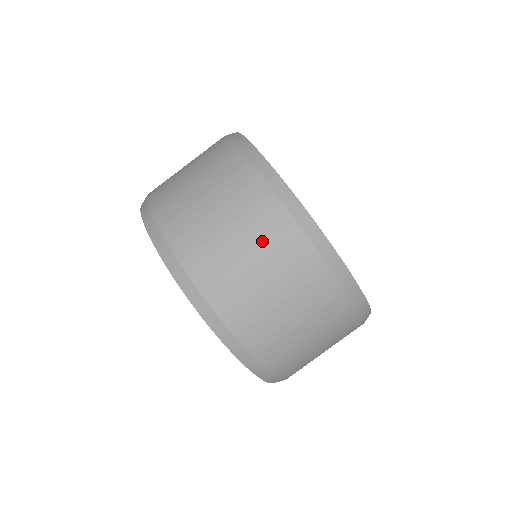
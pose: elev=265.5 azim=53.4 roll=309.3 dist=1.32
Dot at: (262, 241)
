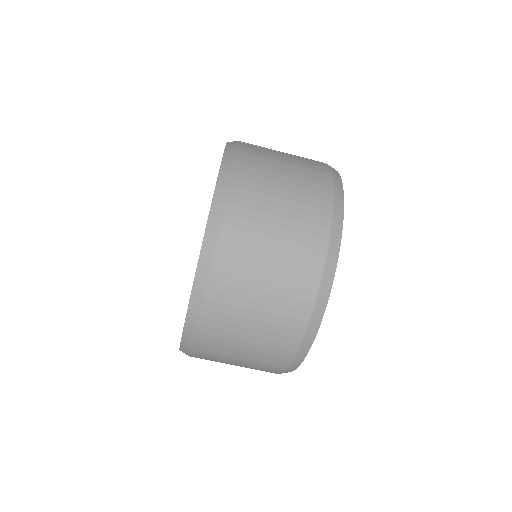
Dot at: (254, 366)
